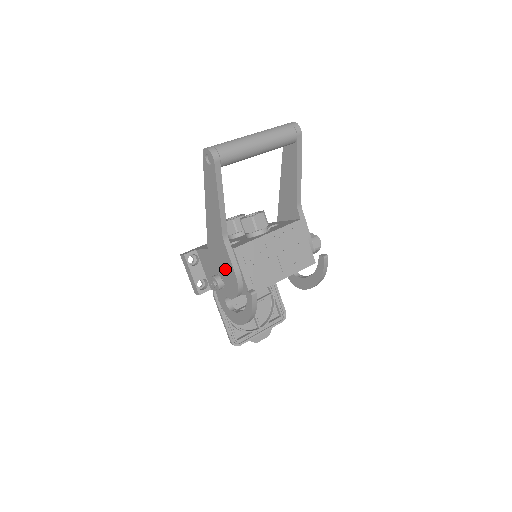
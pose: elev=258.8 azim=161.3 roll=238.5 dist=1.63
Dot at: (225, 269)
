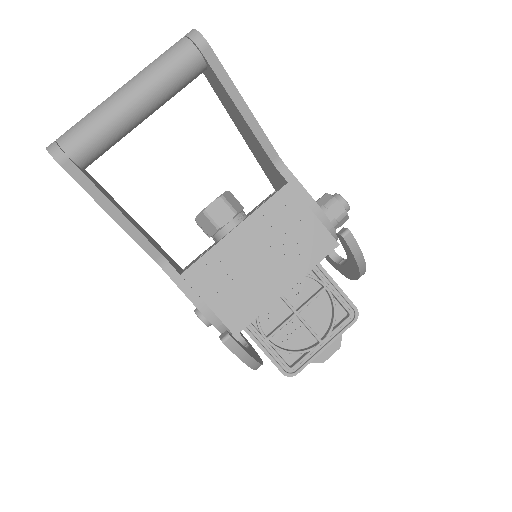
Dot at: occluded
